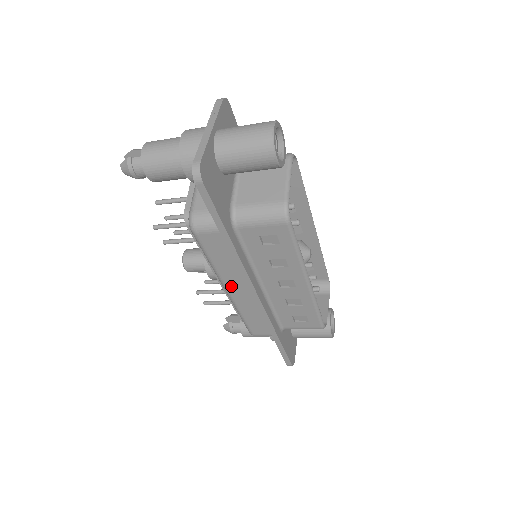
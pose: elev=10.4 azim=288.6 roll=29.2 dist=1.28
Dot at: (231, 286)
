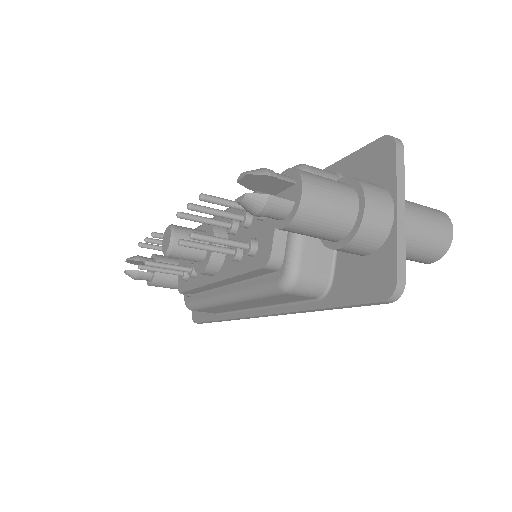
Dot at: (240, 304)
